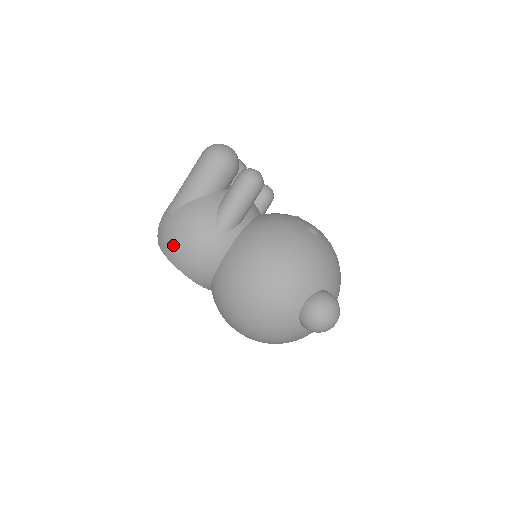
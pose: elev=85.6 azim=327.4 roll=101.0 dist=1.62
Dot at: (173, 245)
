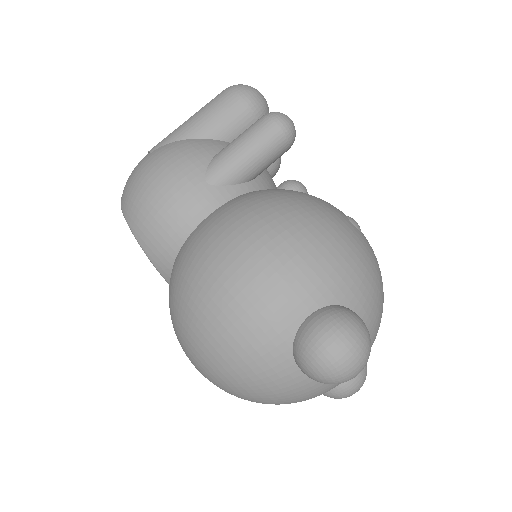
Dot at: (135, 190)
